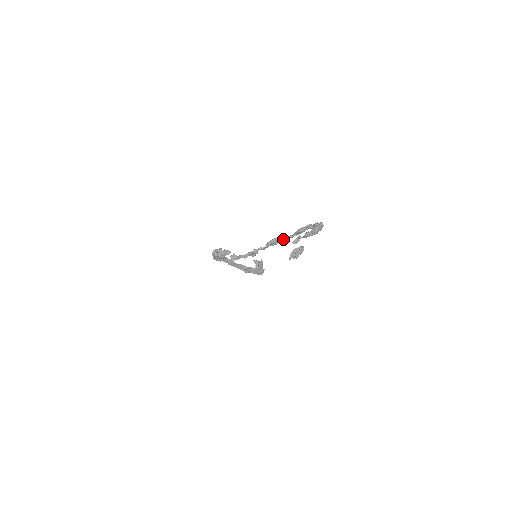
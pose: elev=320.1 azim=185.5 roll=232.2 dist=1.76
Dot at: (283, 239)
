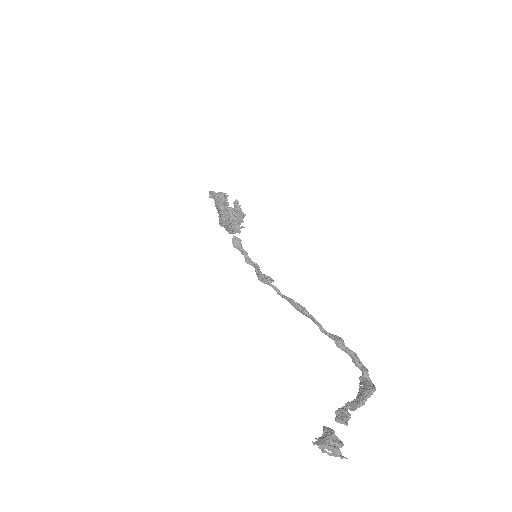
Dot at: (312, 319)
